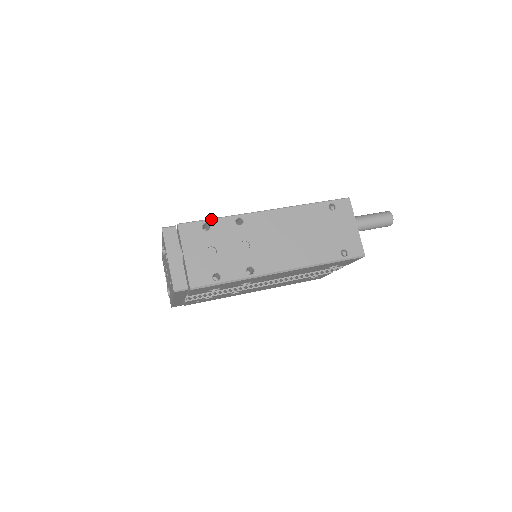
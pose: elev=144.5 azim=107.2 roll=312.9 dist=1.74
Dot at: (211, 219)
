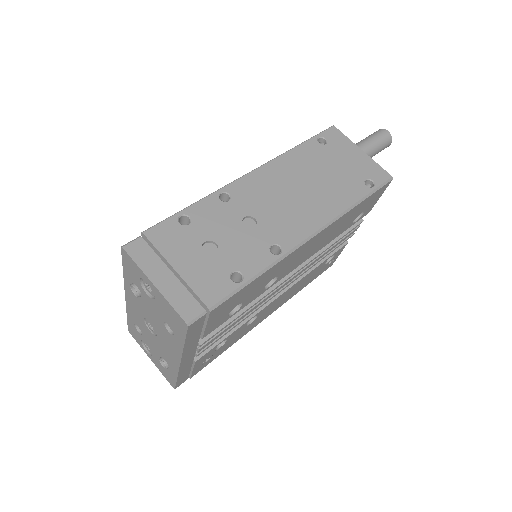
Dot at: (185, 208)
